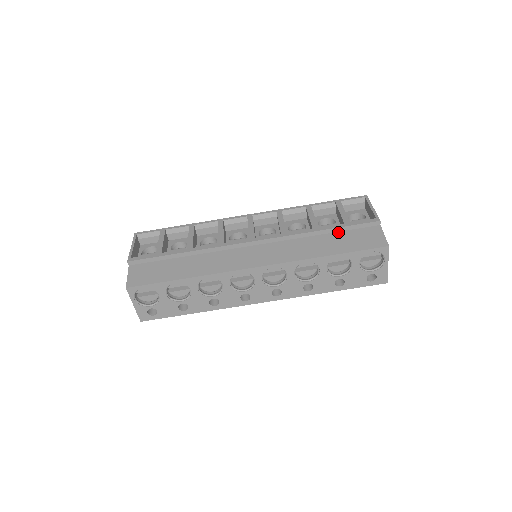
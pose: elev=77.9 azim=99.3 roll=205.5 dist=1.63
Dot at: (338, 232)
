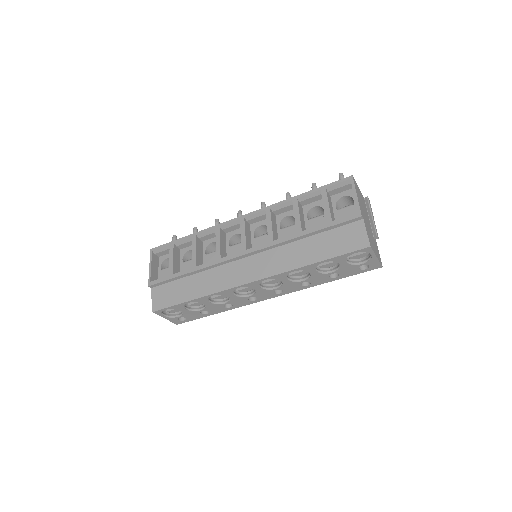
Dot at: (322, 233)
